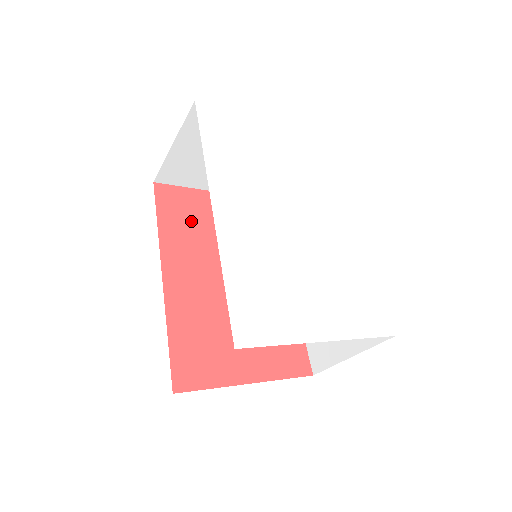
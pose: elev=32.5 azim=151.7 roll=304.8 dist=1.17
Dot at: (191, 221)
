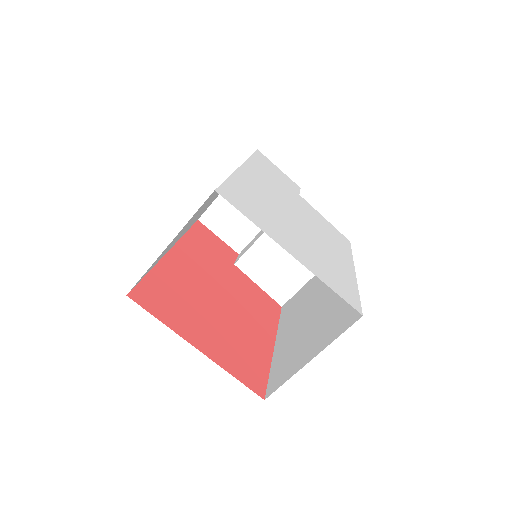
Dot at: (212, 251)
